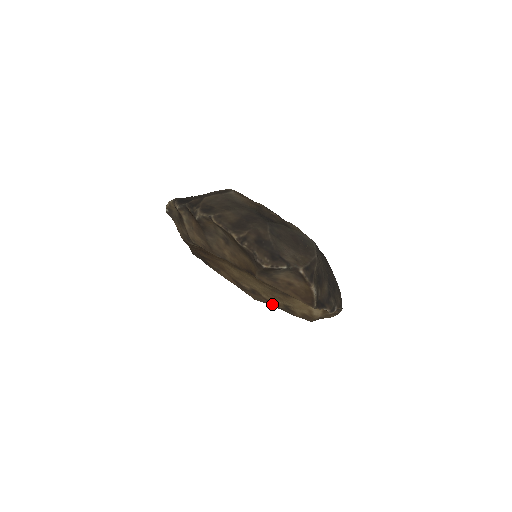
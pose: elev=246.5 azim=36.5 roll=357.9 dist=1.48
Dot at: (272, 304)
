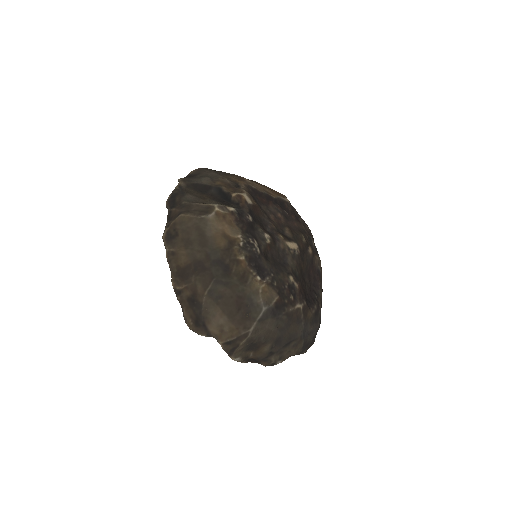
Dot at: occluded
